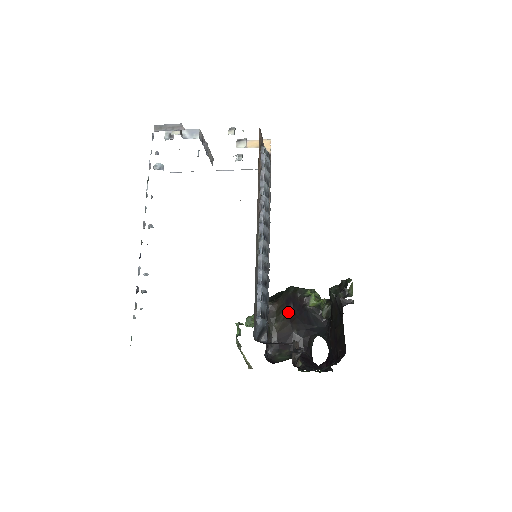
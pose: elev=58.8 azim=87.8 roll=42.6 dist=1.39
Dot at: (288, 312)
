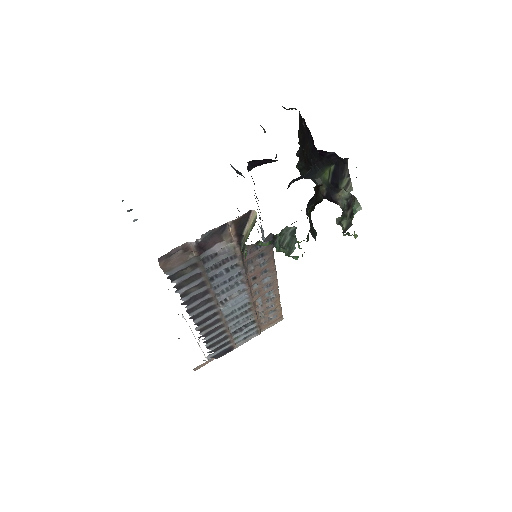
Dot at: occluded
